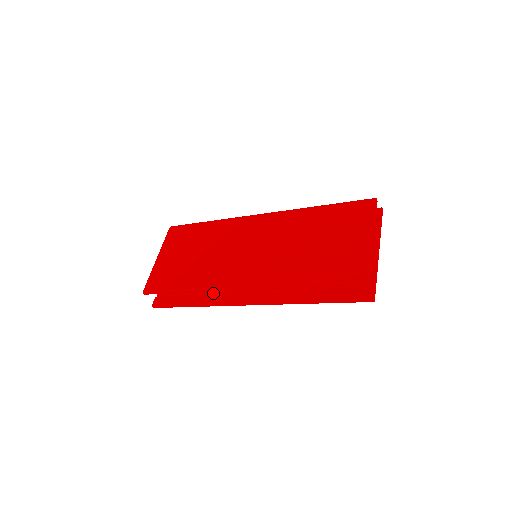
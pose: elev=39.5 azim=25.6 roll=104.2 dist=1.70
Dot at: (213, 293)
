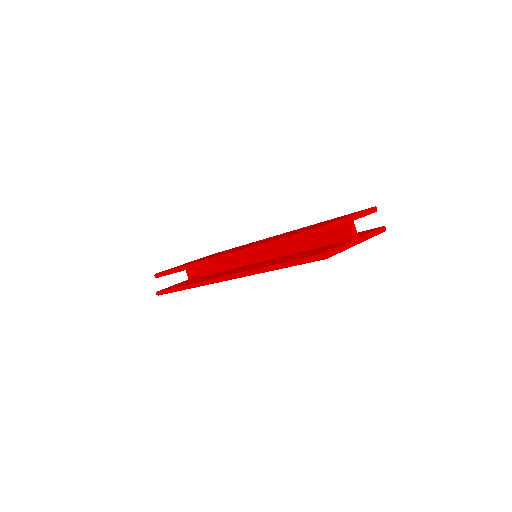
Dot at: occluded
